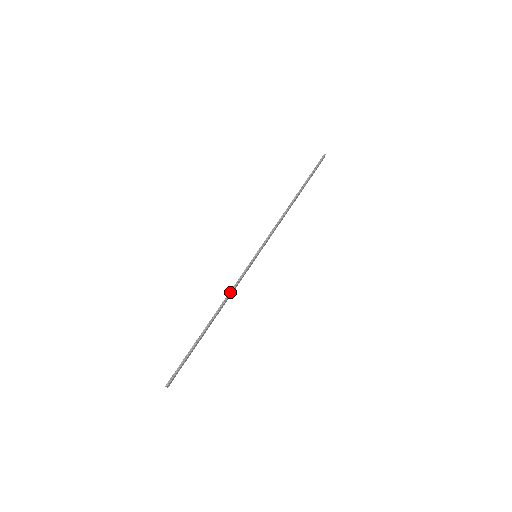
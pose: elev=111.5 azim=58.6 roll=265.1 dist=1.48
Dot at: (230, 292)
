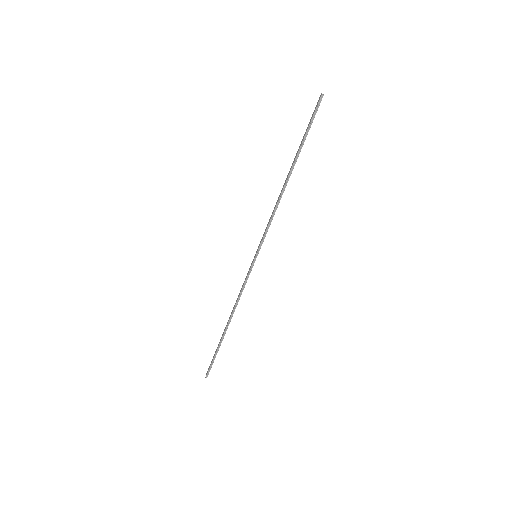
Dot at: (238, 299)
